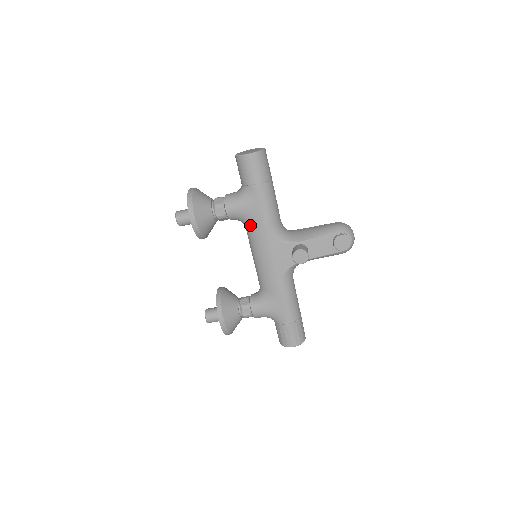
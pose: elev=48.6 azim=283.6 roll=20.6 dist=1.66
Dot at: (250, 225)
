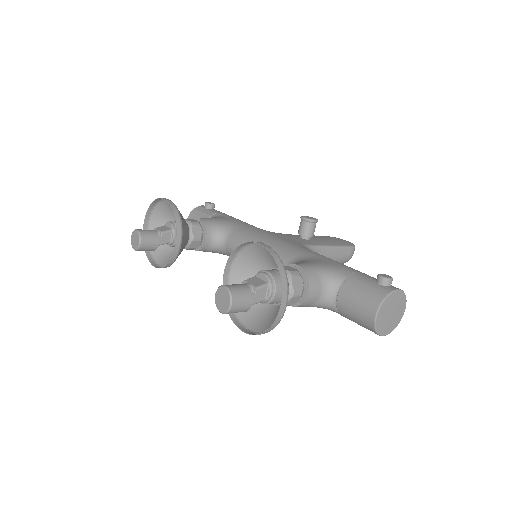
Dot at: occluded
